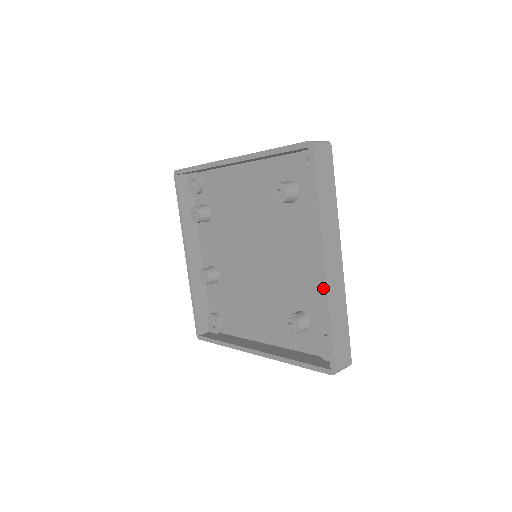
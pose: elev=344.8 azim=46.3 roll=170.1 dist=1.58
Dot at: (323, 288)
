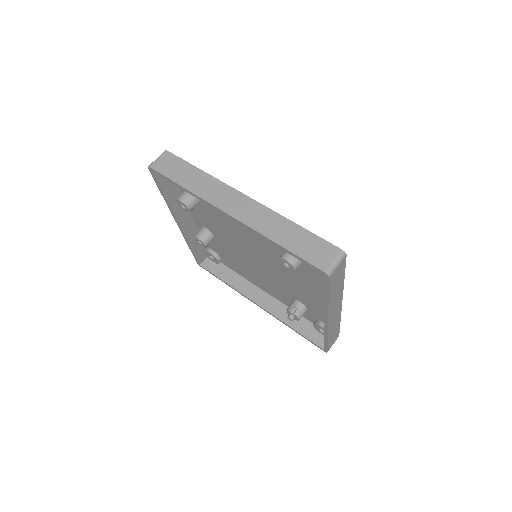
Dot at: (324, 328)
